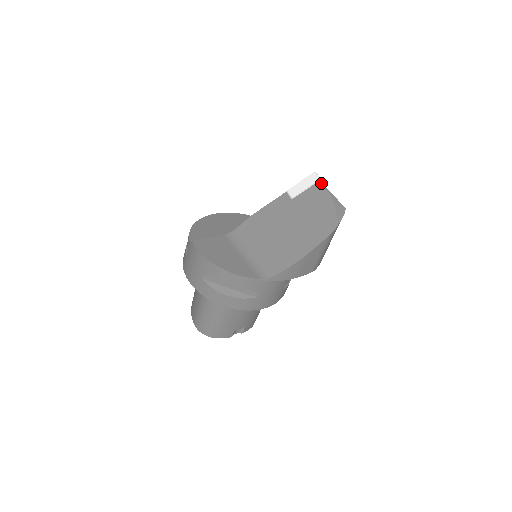
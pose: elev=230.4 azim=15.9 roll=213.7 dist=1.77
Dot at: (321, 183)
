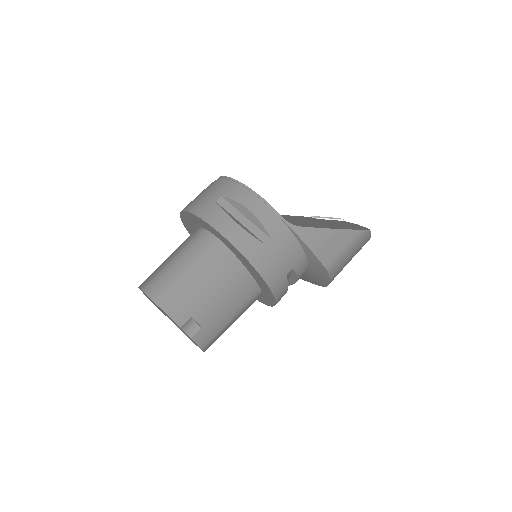
Dot at: occluded
